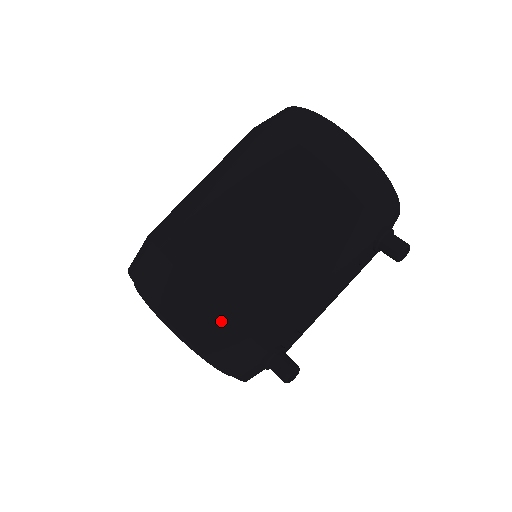
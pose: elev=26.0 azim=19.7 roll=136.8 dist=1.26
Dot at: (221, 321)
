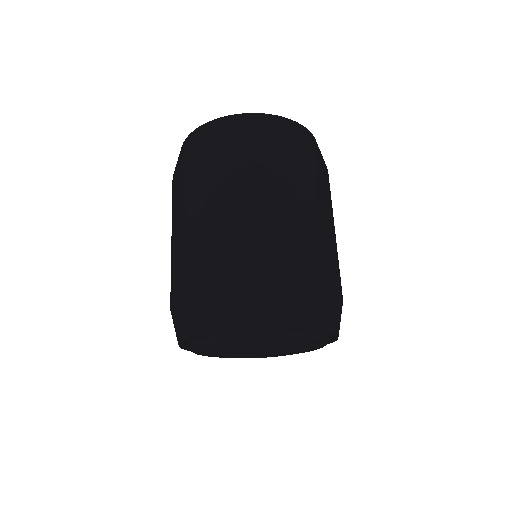
Dot at: occluded
